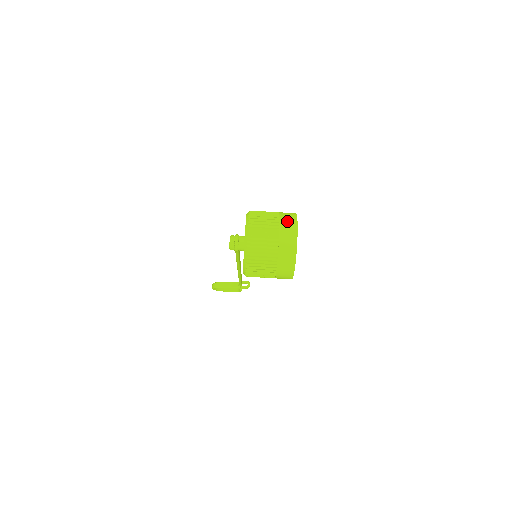
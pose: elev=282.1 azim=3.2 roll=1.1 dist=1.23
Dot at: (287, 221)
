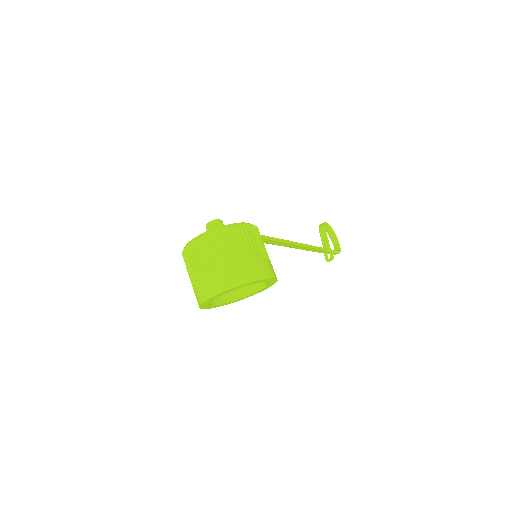
Dot at: (234, 274)
